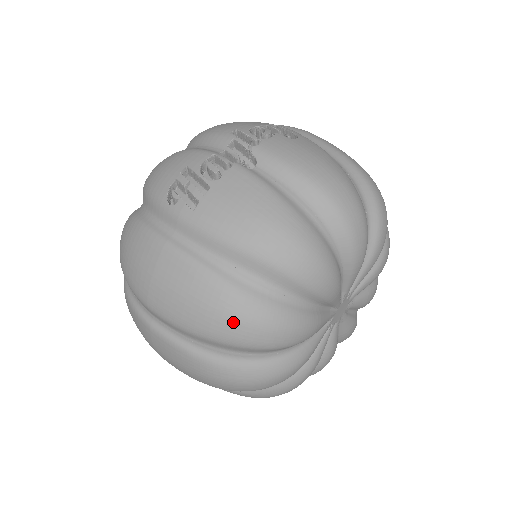
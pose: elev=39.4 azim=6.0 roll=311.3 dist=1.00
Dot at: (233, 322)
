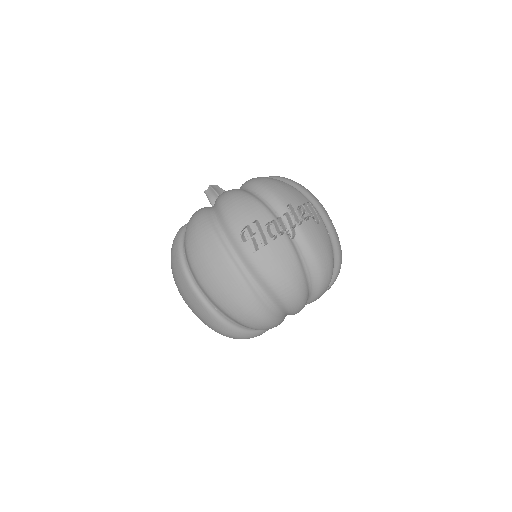
Dot at: (247, 315)
